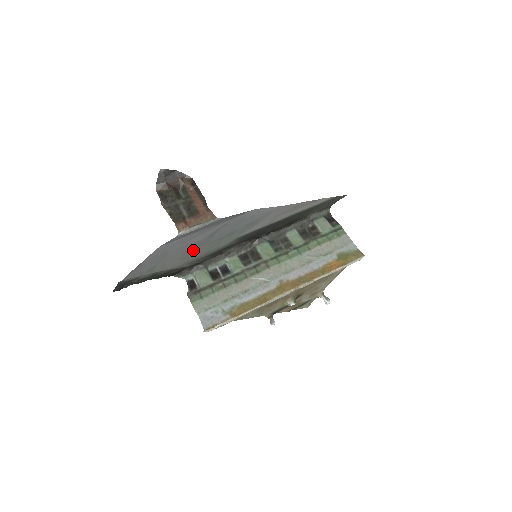
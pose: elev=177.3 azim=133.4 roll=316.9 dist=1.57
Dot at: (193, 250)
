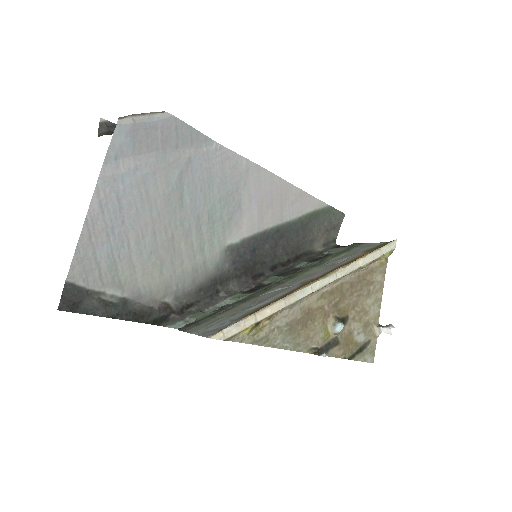
Dot at: (166, 238)
